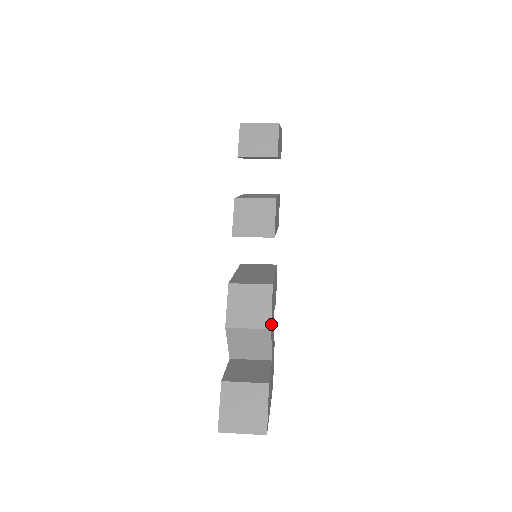
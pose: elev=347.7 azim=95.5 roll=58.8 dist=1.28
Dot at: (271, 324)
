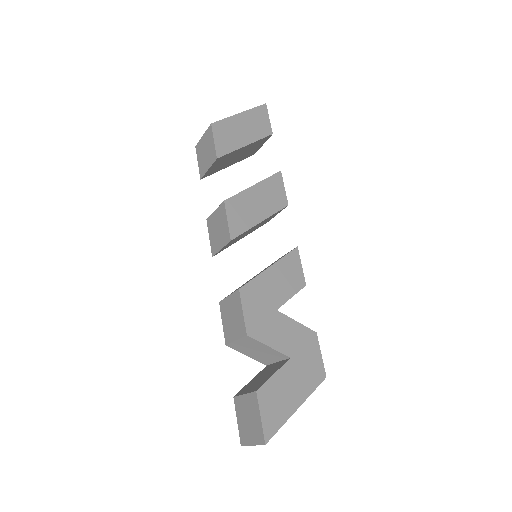
Dot at: (248, 329)
